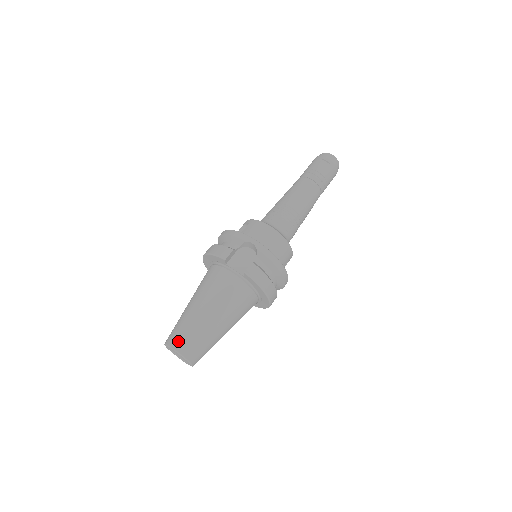
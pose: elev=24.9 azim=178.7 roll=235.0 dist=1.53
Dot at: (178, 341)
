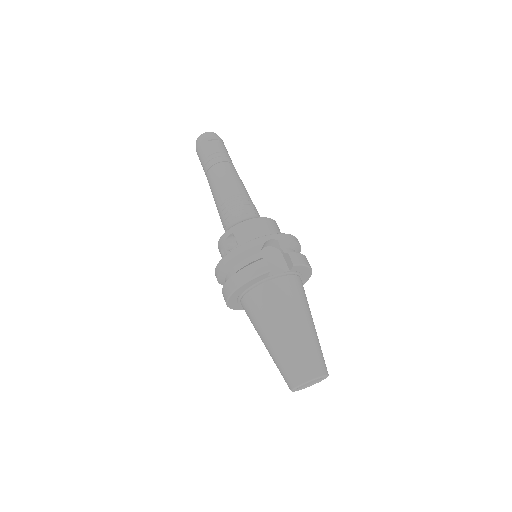
Dot at: (309, 370)
